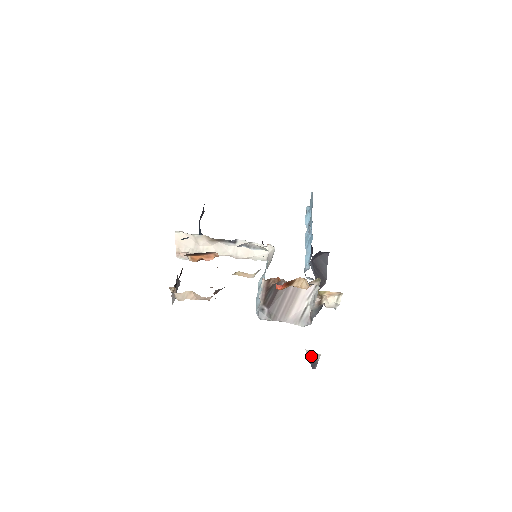
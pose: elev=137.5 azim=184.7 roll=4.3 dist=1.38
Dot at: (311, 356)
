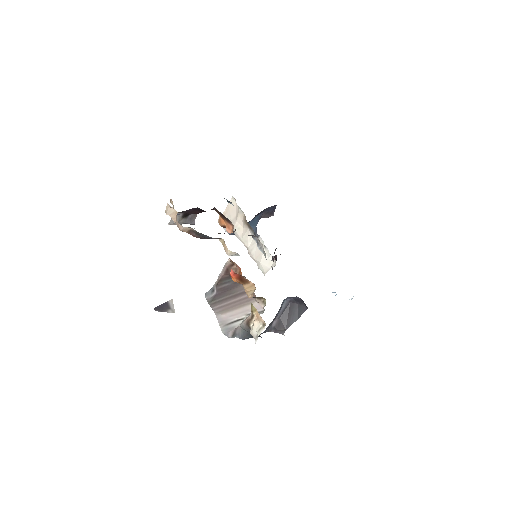
Dot at: (168, 305)
